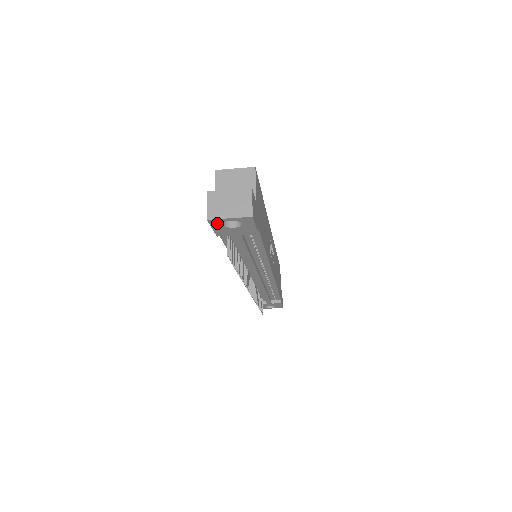
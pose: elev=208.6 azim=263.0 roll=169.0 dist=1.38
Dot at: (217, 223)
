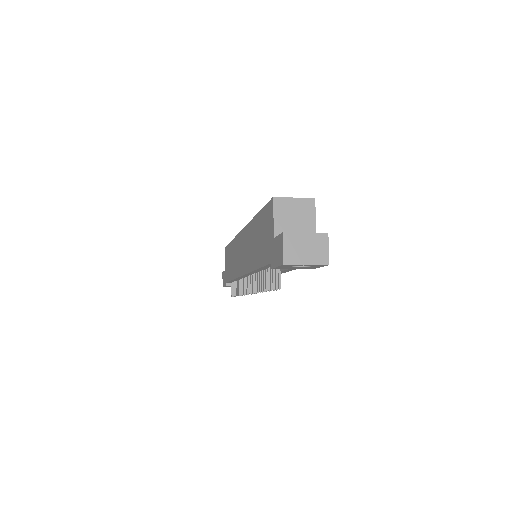
Dot at: (288, 265)
